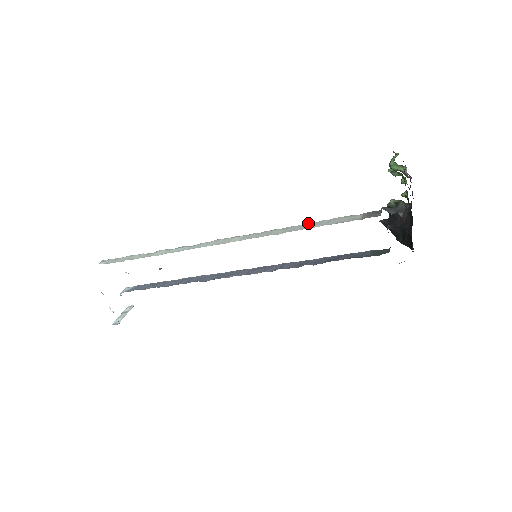
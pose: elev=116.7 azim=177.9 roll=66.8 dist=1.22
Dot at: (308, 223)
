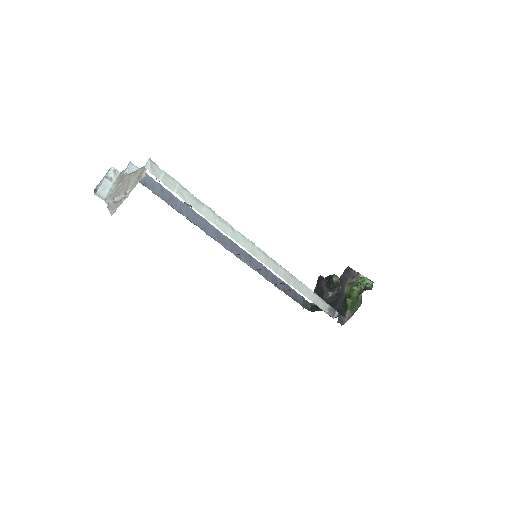
Dot at: (305, 285)
